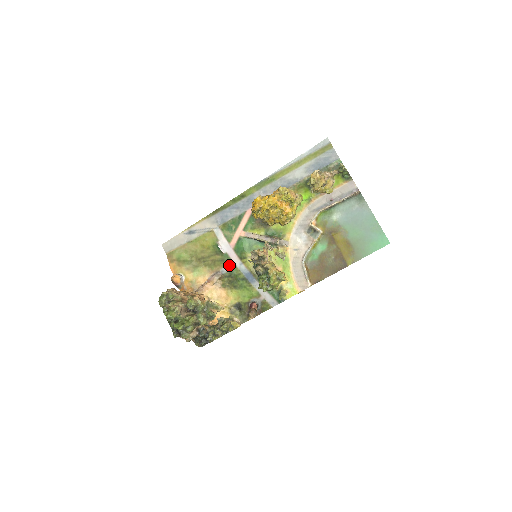
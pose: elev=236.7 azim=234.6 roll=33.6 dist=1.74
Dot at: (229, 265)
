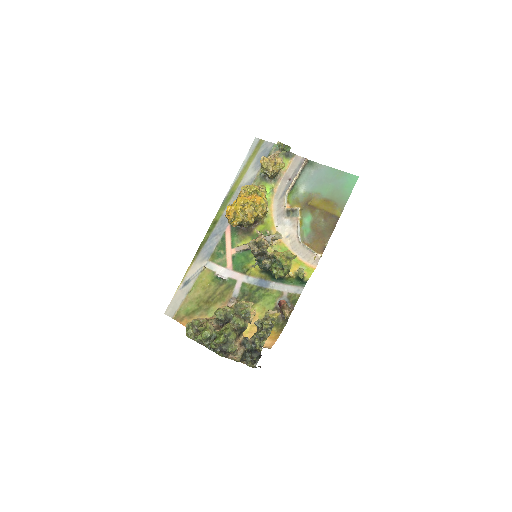
Dot at: (237, 286)
